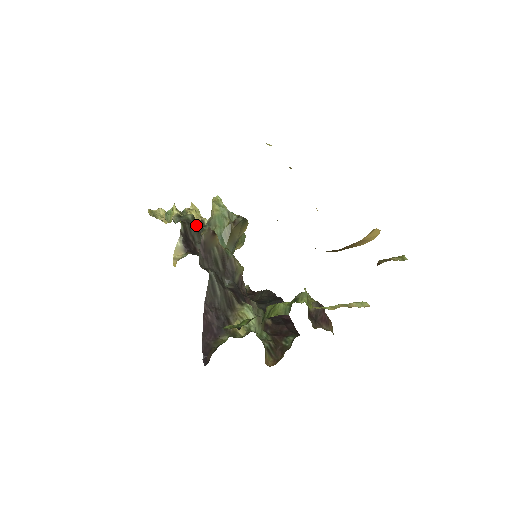
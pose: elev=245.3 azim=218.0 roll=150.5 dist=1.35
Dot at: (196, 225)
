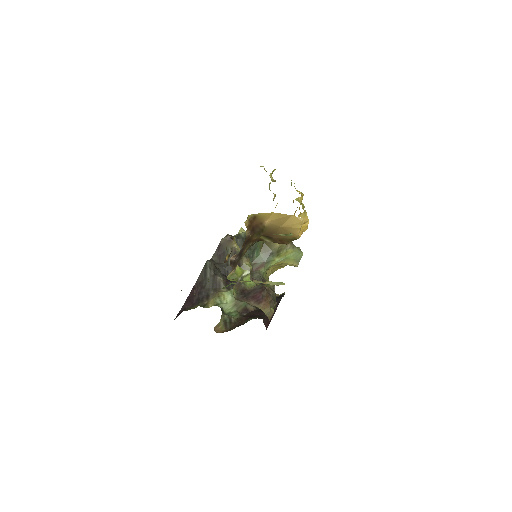
Dot at: occluded
